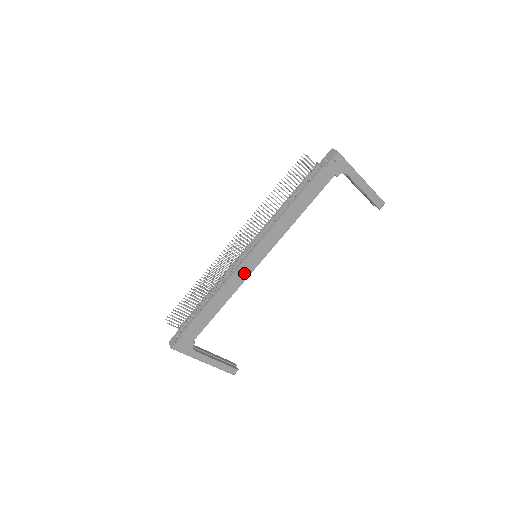
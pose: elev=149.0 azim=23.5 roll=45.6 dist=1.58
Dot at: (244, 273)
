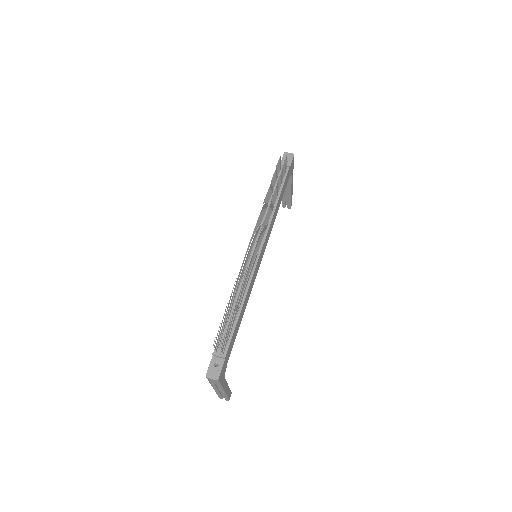
Dot at: (255, 274)
